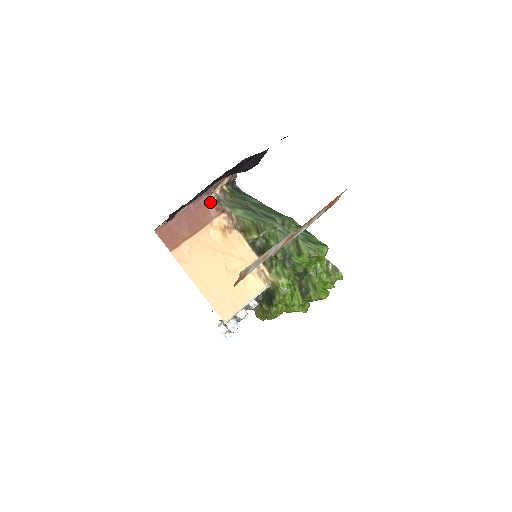
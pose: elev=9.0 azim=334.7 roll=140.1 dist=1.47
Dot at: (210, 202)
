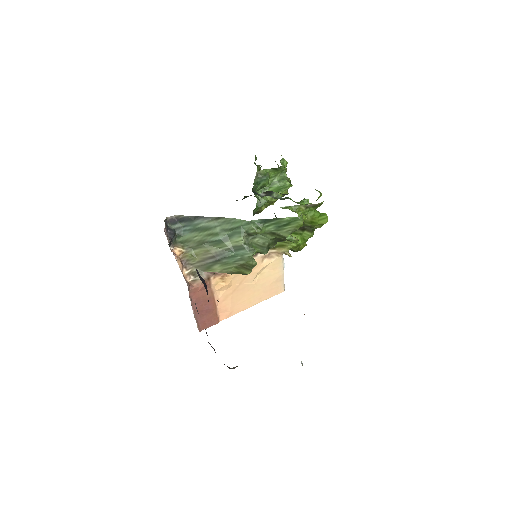
Dot at: (196, 288)
